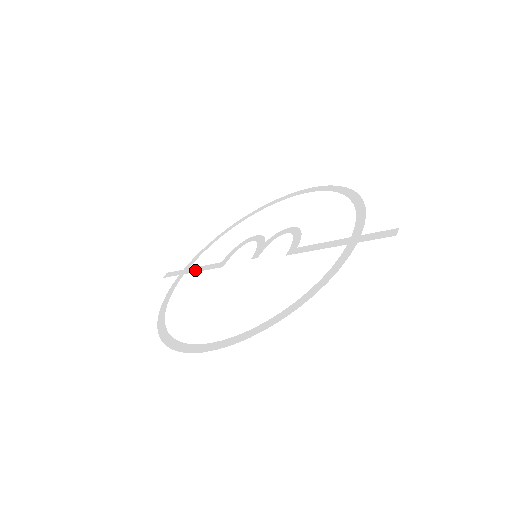
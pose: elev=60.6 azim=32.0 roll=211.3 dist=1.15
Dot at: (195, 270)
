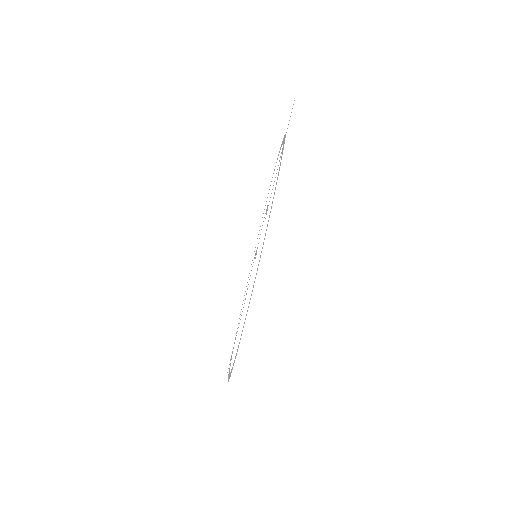
Dot at: occluded
